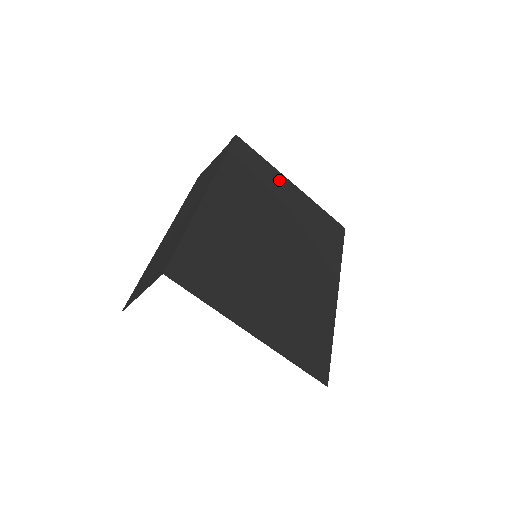
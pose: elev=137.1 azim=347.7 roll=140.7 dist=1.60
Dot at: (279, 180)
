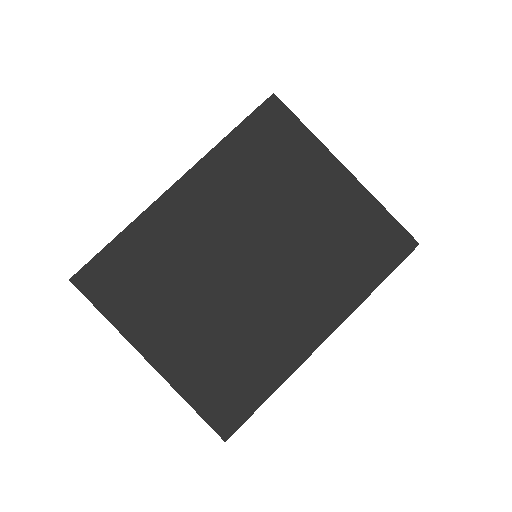
Dot at: (318, 163)
